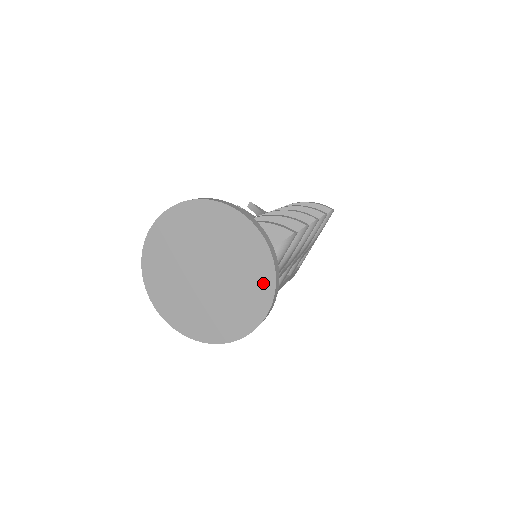
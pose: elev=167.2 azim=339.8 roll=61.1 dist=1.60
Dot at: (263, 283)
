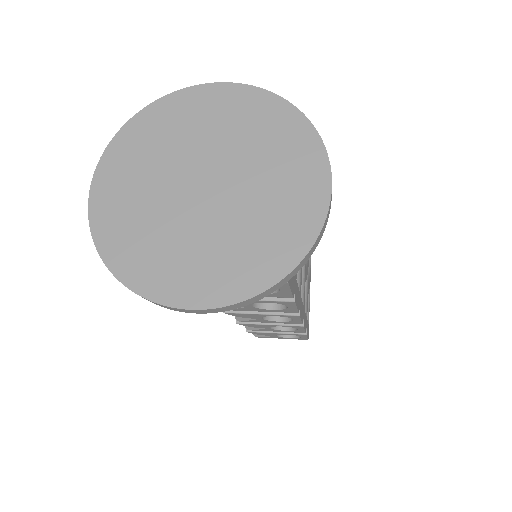
Dot at: (300, 145)
